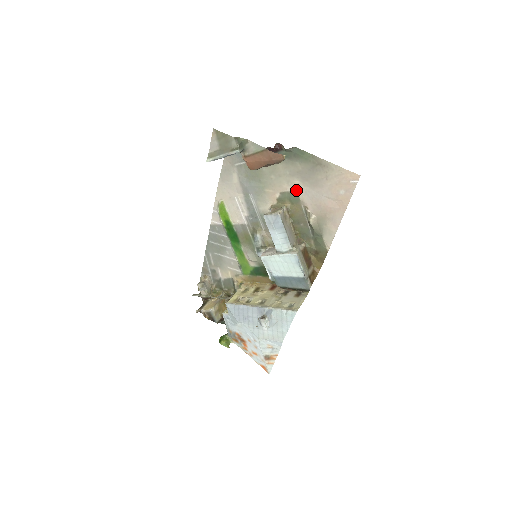
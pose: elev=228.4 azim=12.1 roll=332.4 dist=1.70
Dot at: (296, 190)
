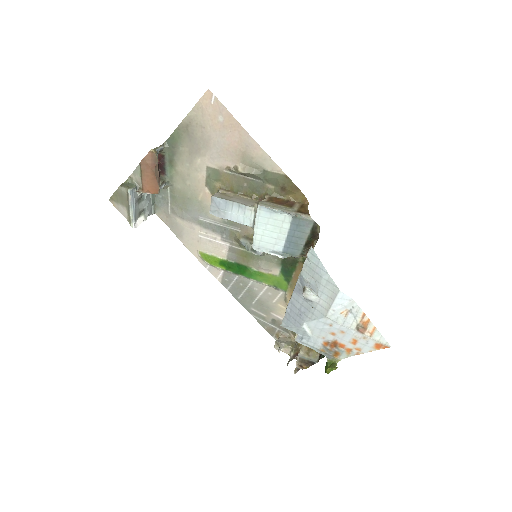
Dot at: (206, 167)
